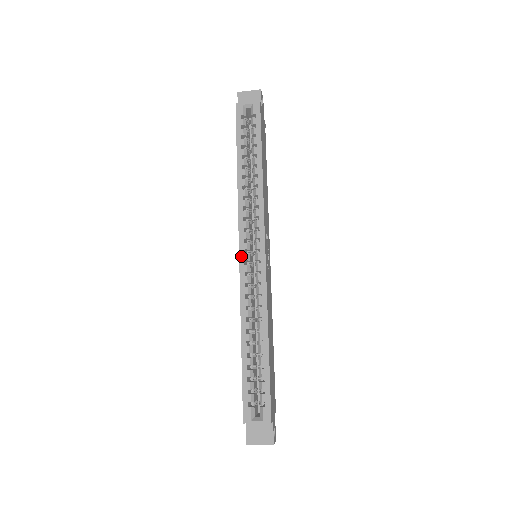
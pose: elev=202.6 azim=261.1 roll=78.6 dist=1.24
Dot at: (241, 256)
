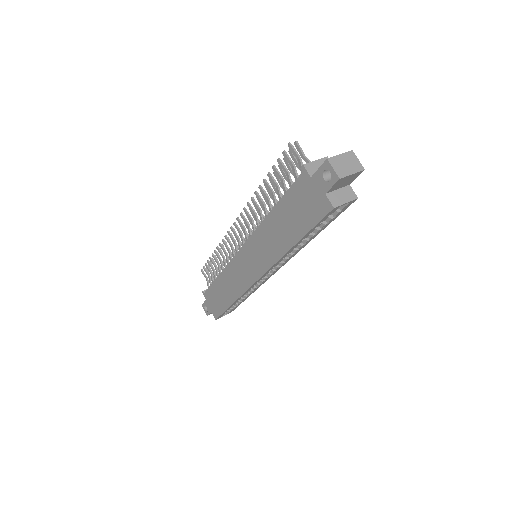
Dot at: (258, 281)
